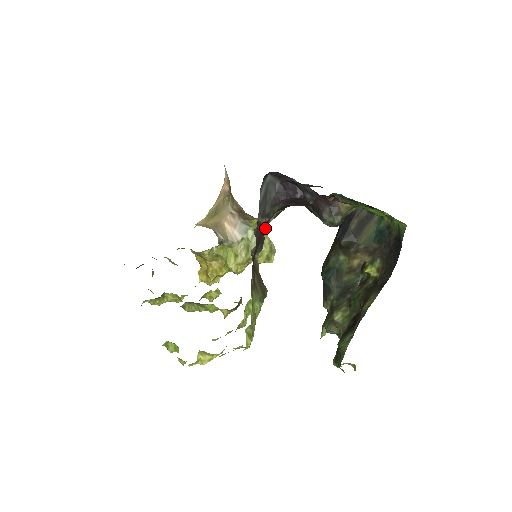
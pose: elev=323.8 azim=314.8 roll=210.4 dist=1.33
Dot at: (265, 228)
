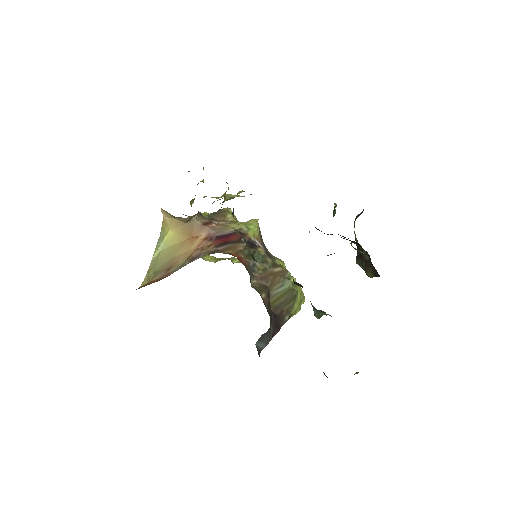
Dot at: (268, 311)
